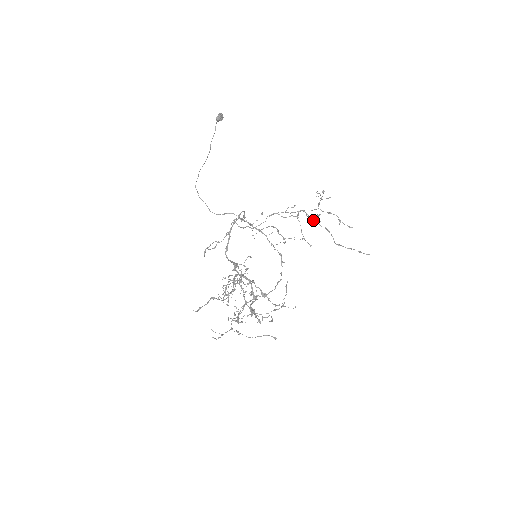
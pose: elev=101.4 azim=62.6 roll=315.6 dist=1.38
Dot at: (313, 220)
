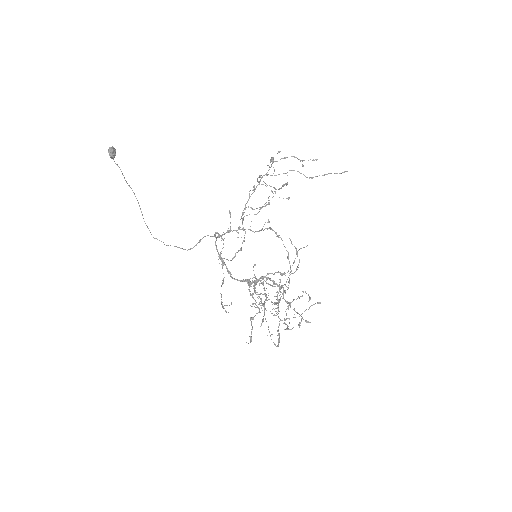
Dot at: (275, 175)
